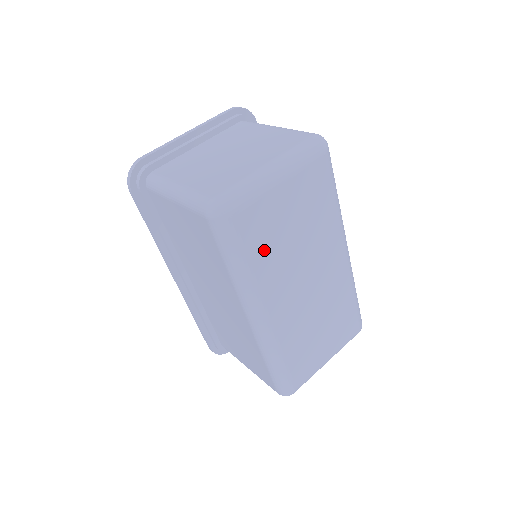
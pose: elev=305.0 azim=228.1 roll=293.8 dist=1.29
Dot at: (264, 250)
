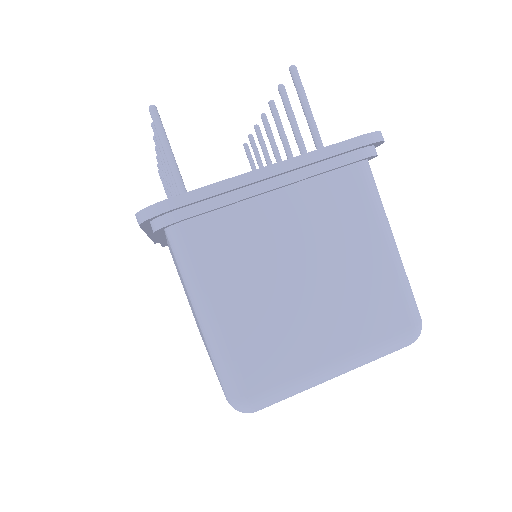
Dot at: occluded
